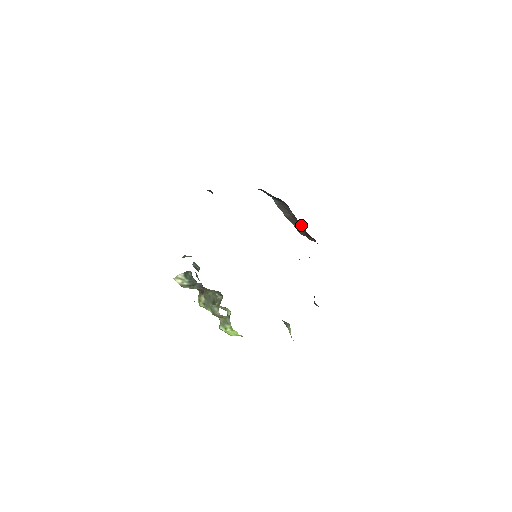
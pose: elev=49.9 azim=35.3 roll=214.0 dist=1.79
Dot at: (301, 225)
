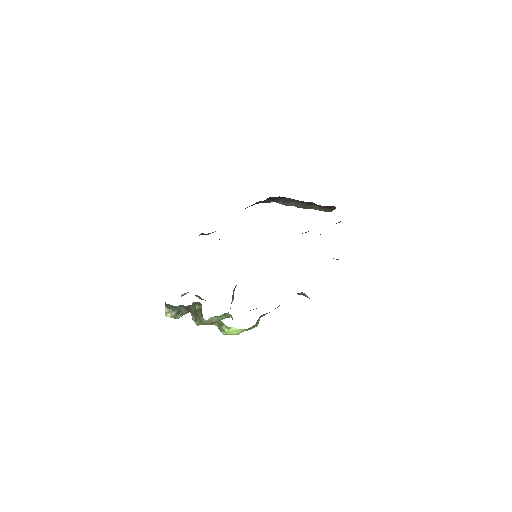
Dot at: (314, 204)
